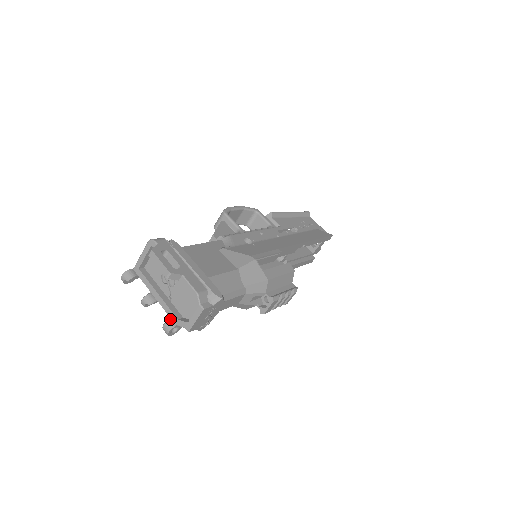
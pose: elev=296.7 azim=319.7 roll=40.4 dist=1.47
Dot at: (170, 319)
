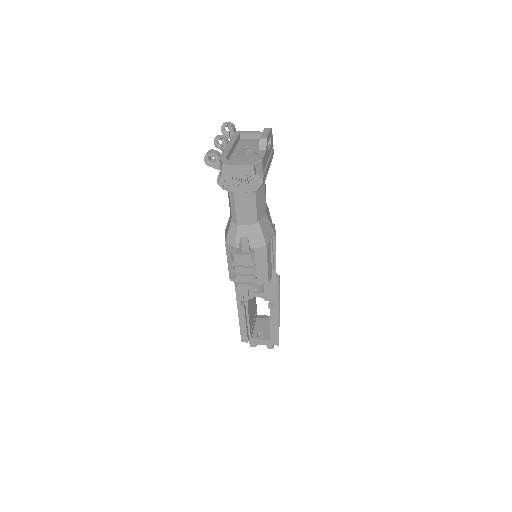
Dot at: (221, 154)
